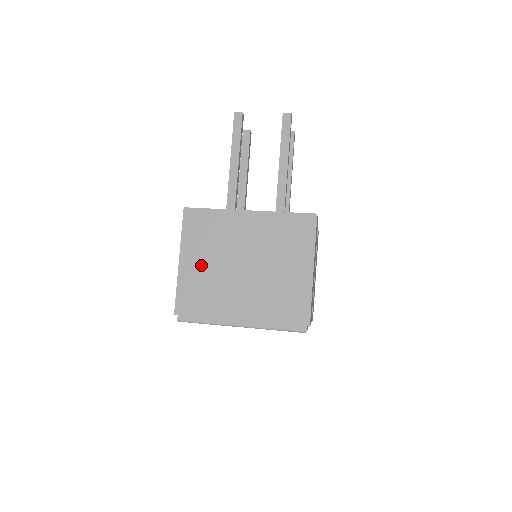
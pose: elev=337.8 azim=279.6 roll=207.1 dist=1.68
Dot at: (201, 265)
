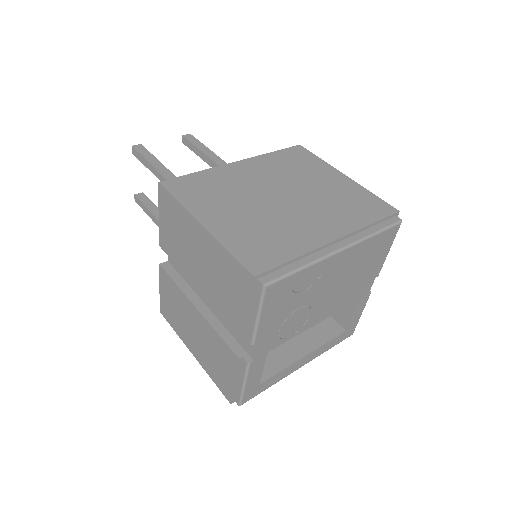
Dot at: (234, 216)
